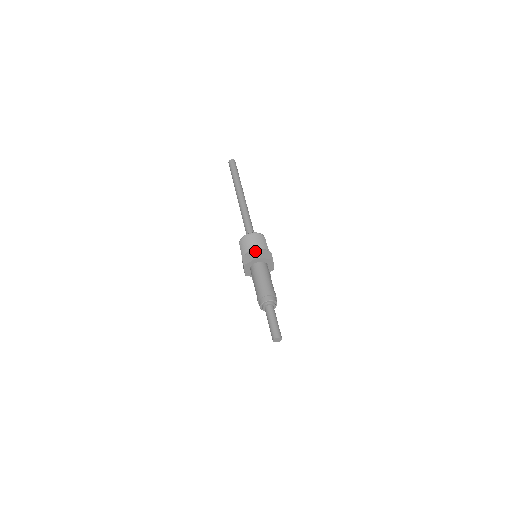
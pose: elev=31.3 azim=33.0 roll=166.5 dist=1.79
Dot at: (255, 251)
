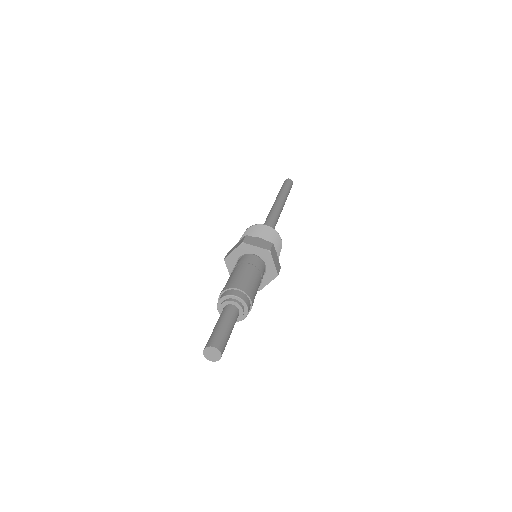
Dot at: (243, 237)
